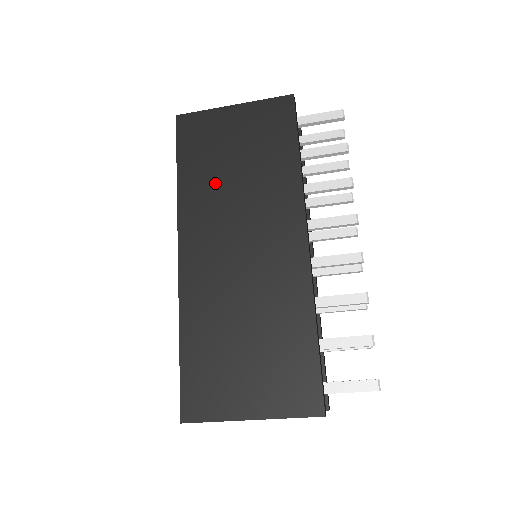
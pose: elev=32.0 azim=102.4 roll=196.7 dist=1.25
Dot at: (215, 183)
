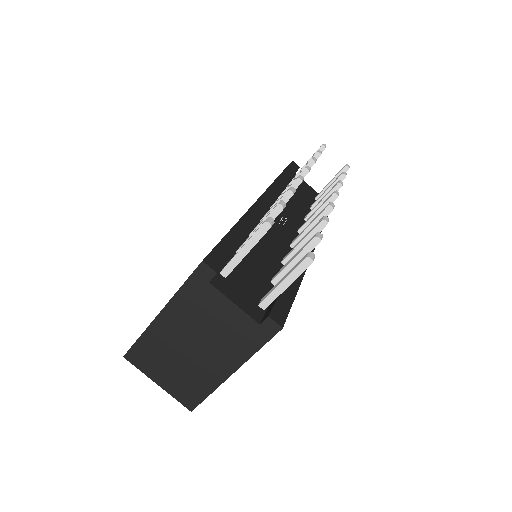
Dot at: occluded
